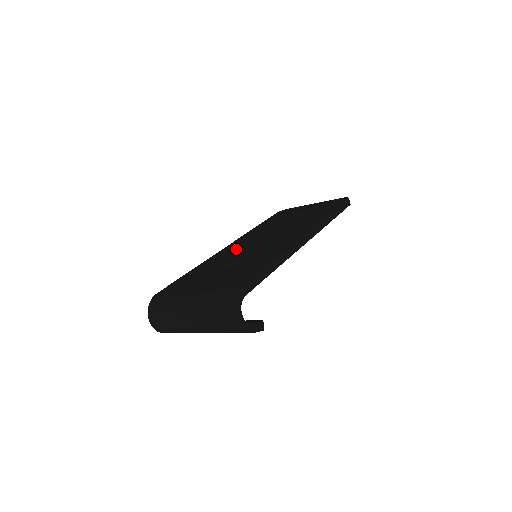
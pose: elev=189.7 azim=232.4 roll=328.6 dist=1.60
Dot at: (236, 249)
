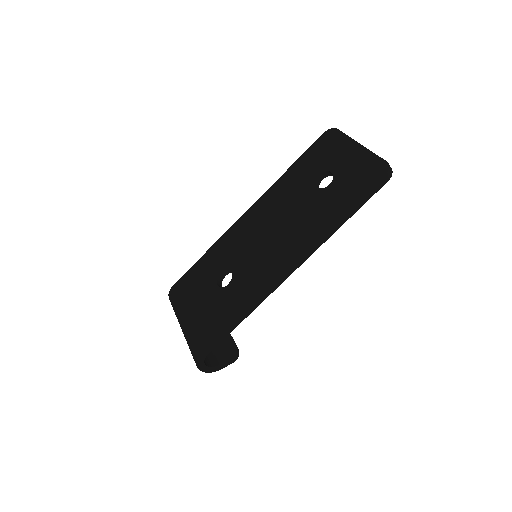
Dot at: (243, 236)
